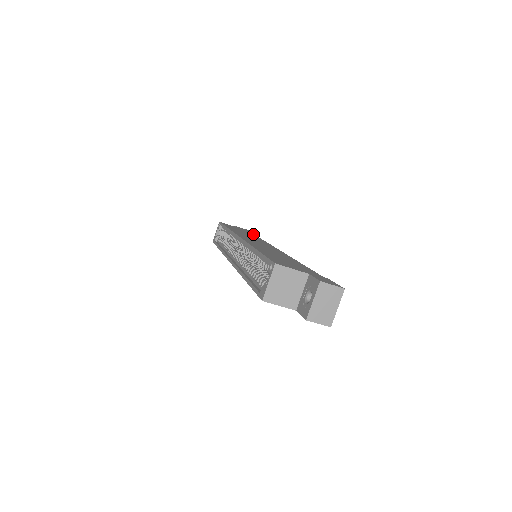
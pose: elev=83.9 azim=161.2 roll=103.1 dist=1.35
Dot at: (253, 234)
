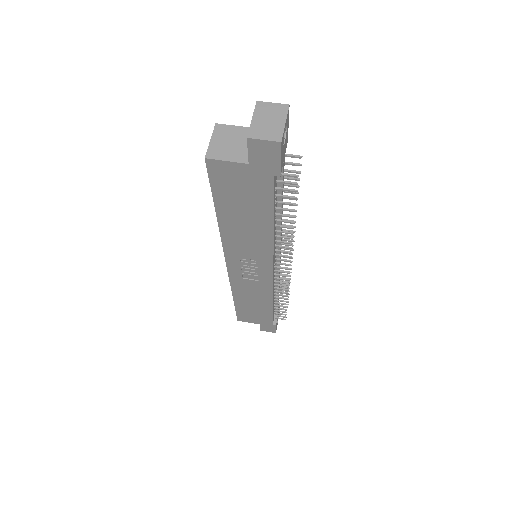
Dot at: occluded
